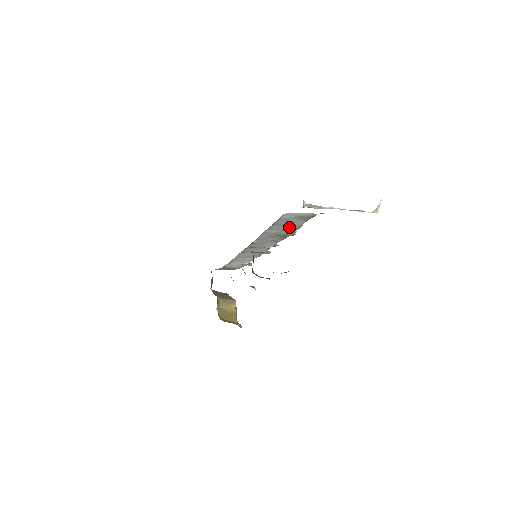
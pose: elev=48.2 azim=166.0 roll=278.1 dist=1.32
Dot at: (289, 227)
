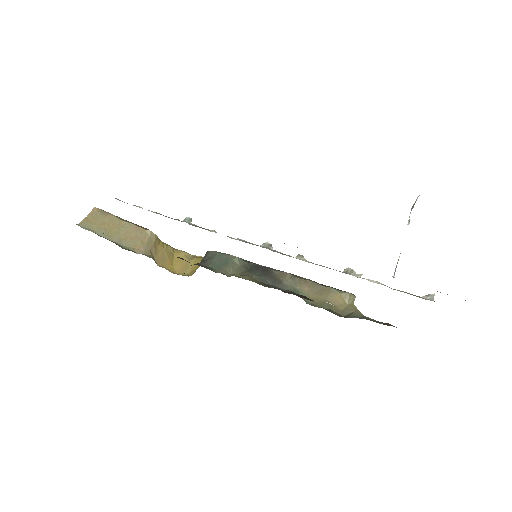
Dot at: occluded
